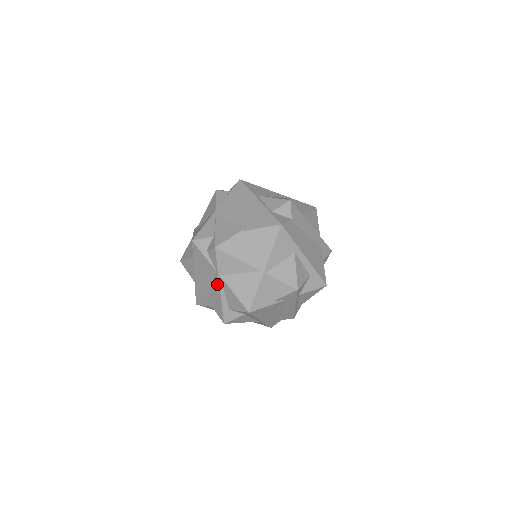
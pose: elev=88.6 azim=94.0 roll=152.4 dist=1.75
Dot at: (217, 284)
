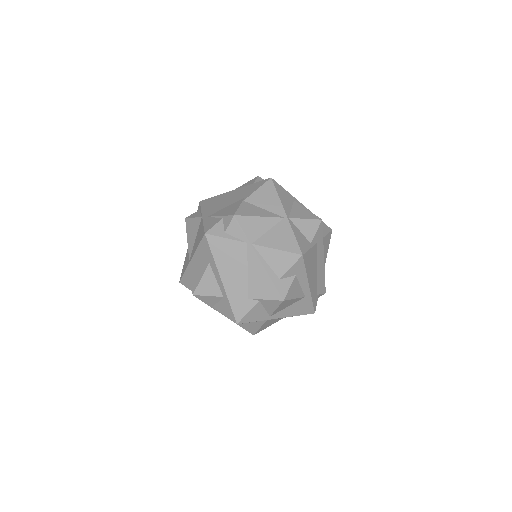
Dot at: (254, 258)
